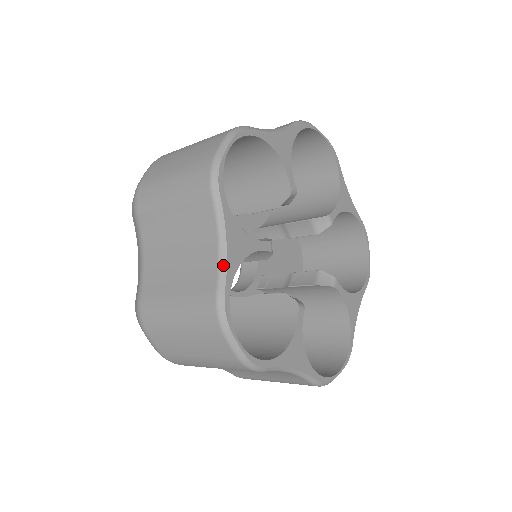
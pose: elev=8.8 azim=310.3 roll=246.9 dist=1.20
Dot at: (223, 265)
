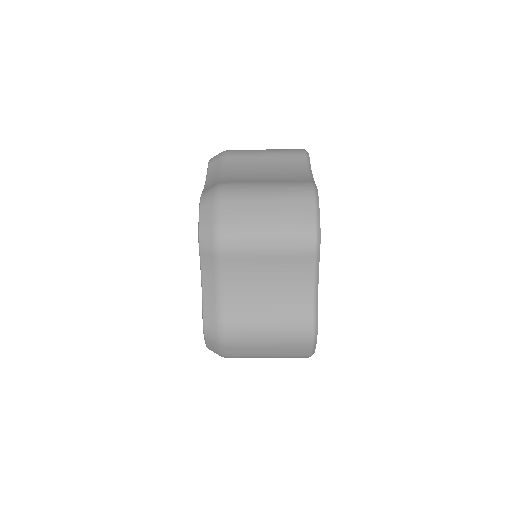
Dot at: (312, 178)
